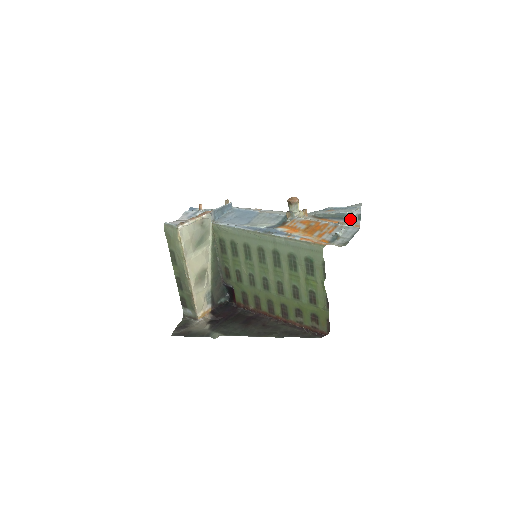
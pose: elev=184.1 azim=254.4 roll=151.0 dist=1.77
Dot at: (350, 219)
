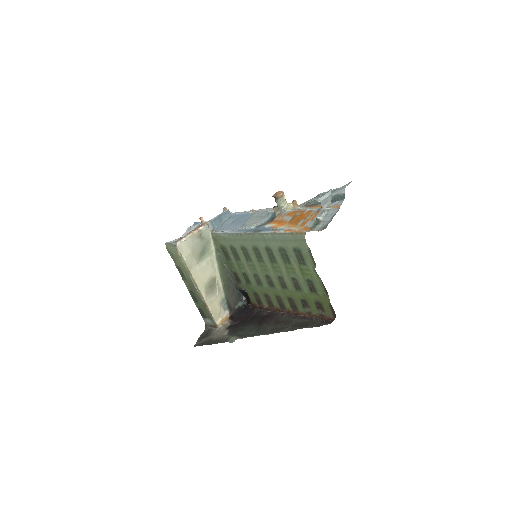
Dot at: (322, 202)
